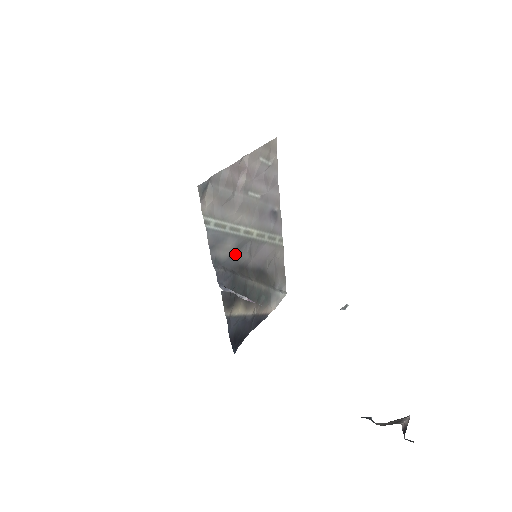
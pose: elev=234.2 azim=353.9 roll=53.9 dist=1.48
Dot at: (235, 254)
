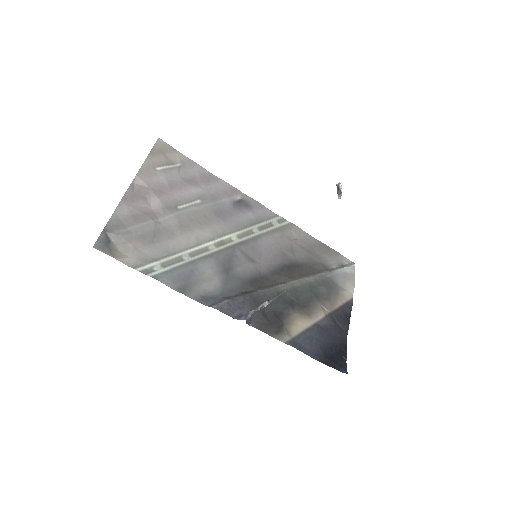
Dot at: (229, 275)
